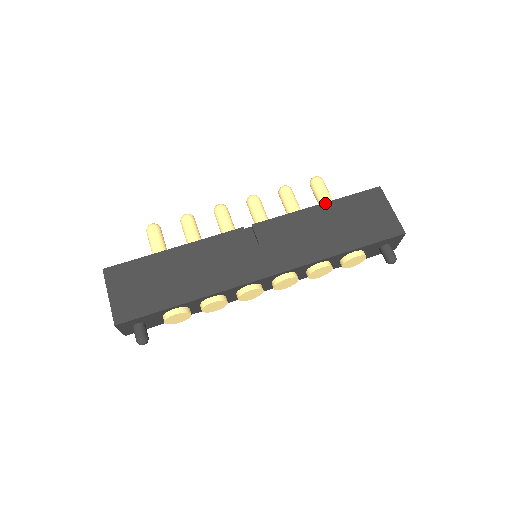
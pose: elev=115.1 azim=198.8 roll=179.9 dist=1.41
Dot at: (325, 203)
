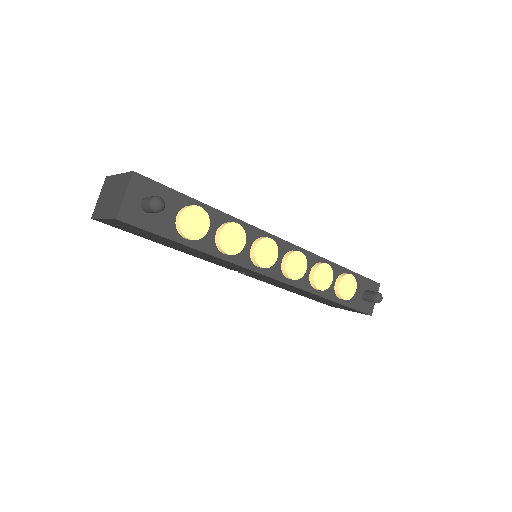
Dot at: occluded
